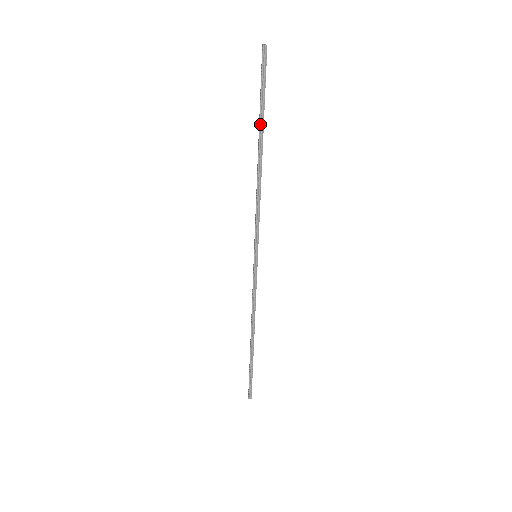
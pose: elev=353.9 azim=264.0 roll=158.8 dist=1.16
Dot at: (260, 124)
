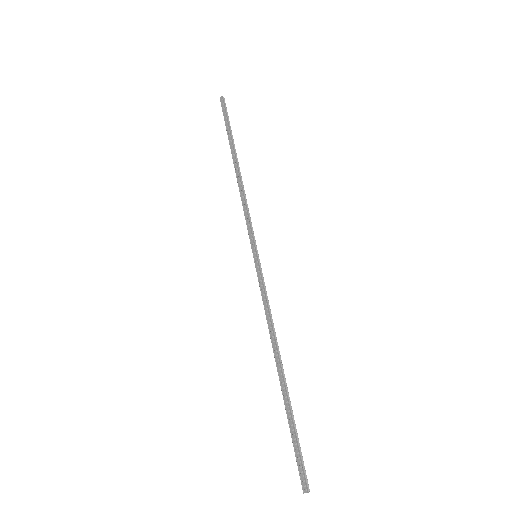
Dot at: (232, 142)
